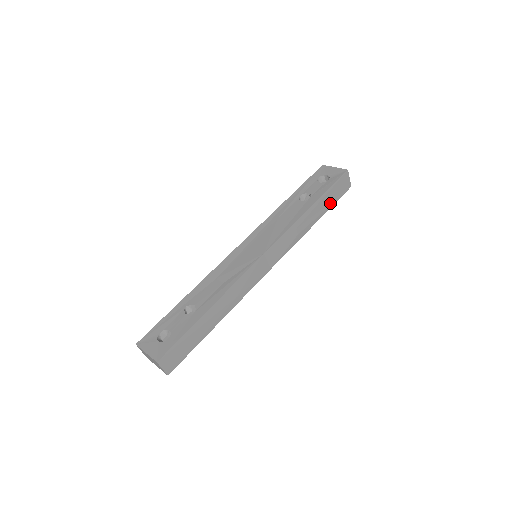
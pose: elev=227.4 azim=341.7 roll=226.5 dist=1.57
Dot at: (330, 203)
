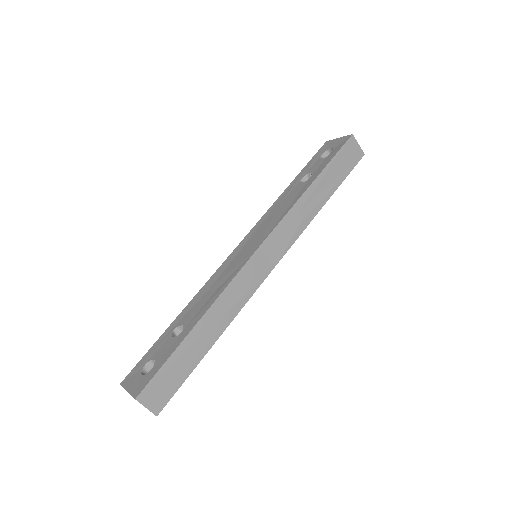
Dot at: (339, 177)
